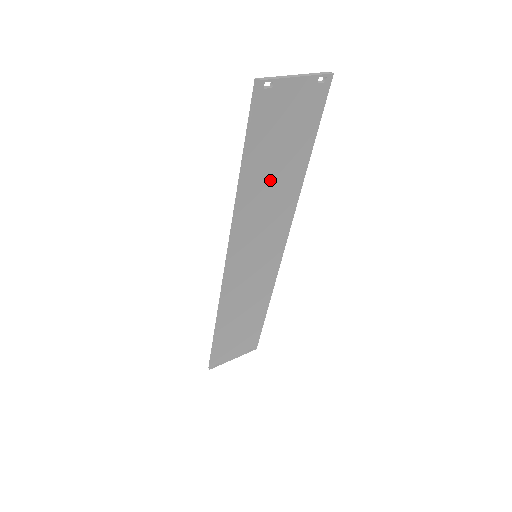
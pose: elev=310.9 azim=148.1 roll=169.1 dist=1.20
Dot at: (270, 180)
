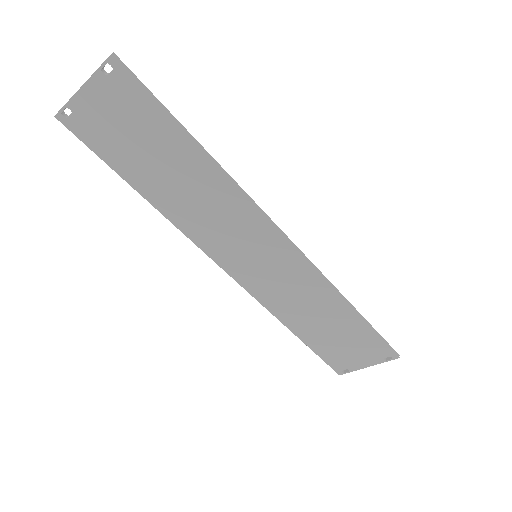
Dot at: (173, 183)
